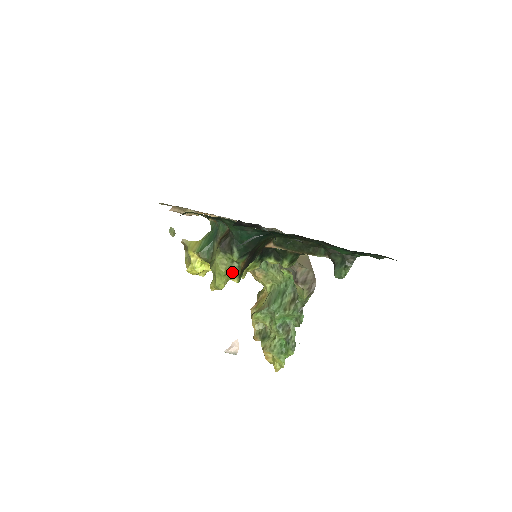
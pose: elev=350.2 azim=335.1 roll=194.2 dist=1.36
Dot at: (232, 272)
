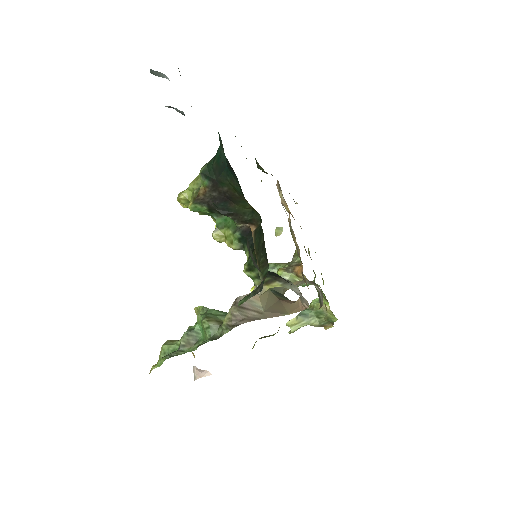
Dot at: (194, 191)
